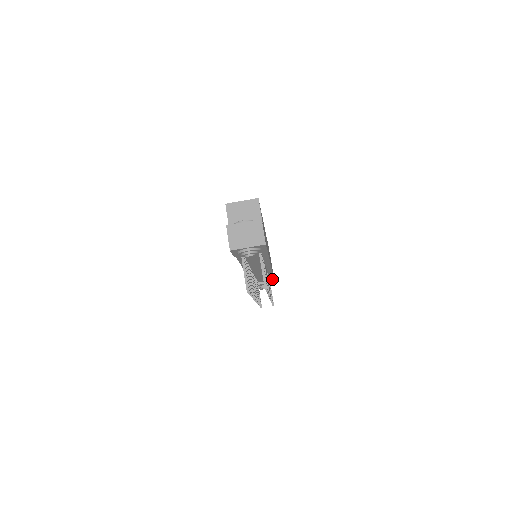
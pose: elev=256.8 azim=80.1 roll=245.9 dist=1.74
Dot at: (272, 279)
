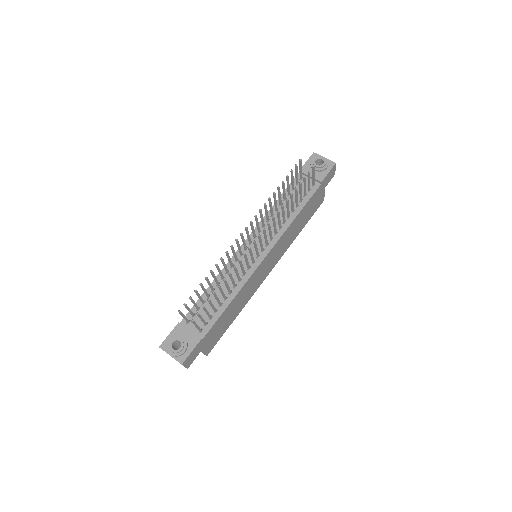
Dot at: (204, 334)
